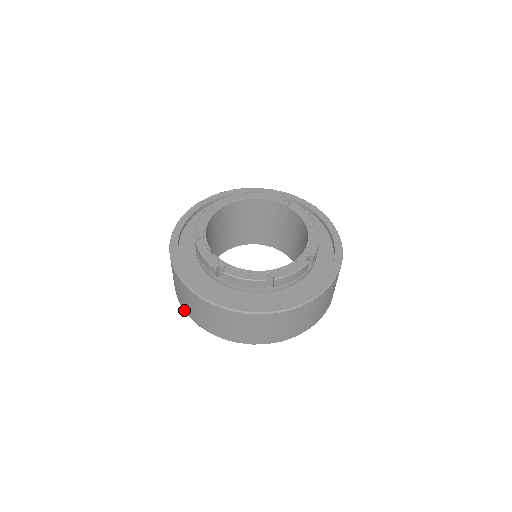
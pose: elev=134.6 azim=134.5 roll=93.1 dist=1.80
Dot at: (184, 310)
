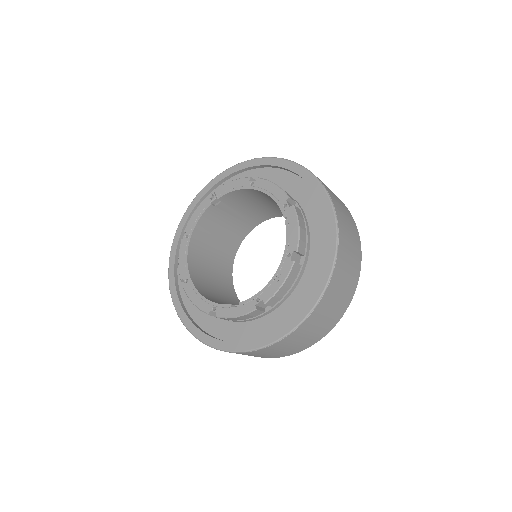
Dot at: occluded
